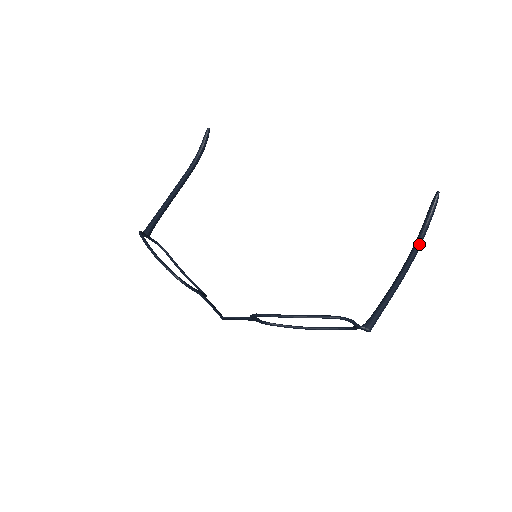
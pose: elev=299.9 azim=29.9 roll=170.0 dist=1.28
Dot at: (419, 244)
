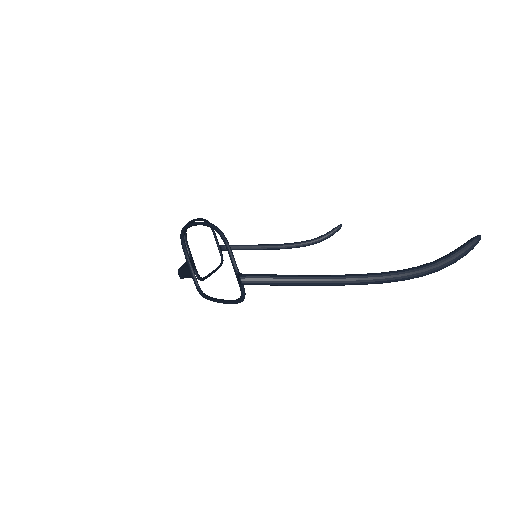
Dot at: (405, 270)
